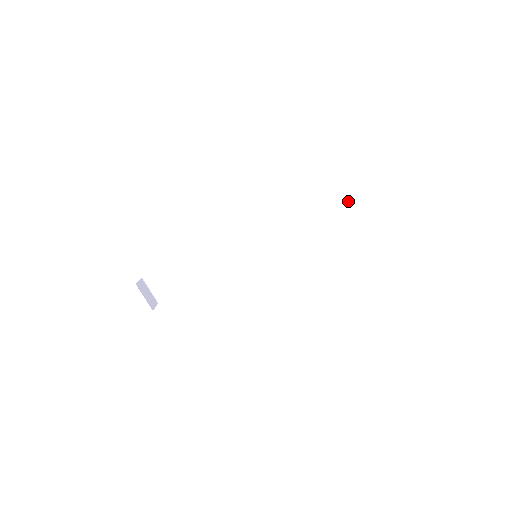
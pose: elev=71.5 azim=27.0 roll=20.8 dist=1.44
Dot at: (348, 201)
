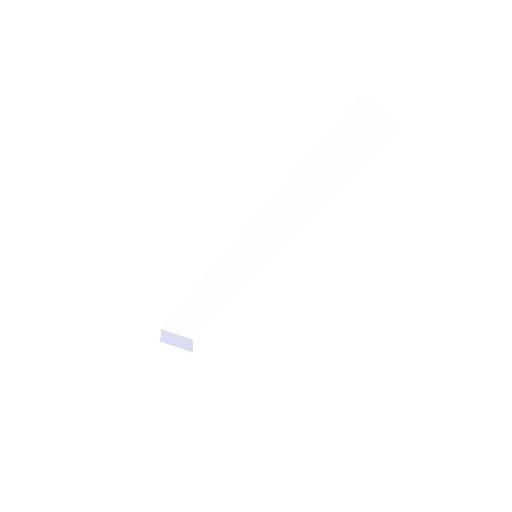
Dot at: (317, 150)
